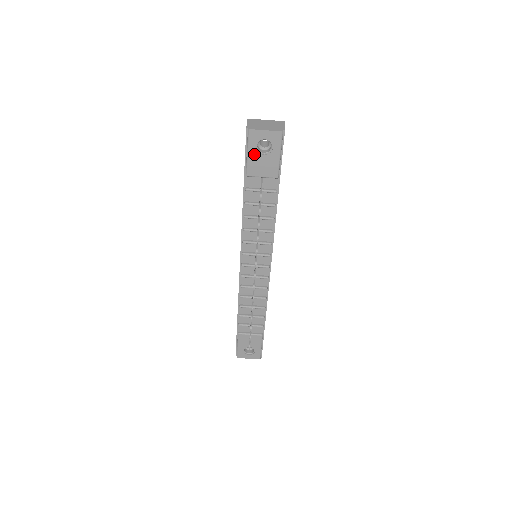
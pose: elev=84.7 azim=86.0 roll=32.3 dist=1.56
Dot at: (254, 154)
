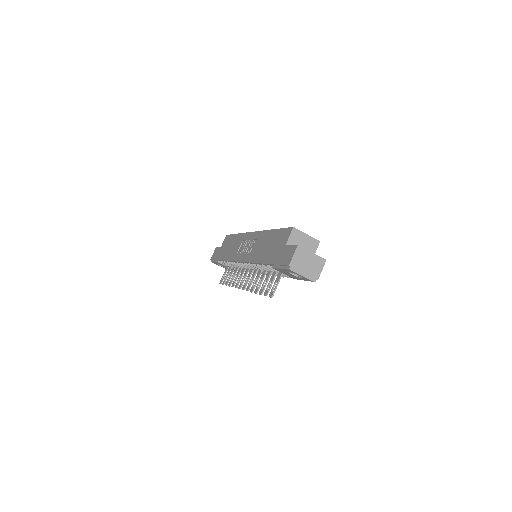
Dot at: (285, 271)
